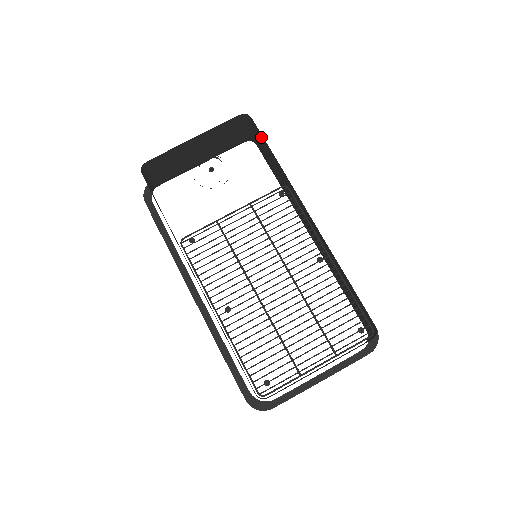
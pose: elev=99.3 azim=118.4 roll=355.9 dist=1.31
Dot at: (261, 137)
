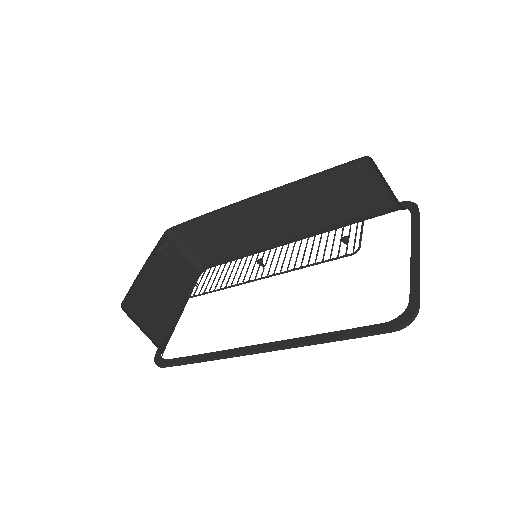
Dot at: (189, 230)
